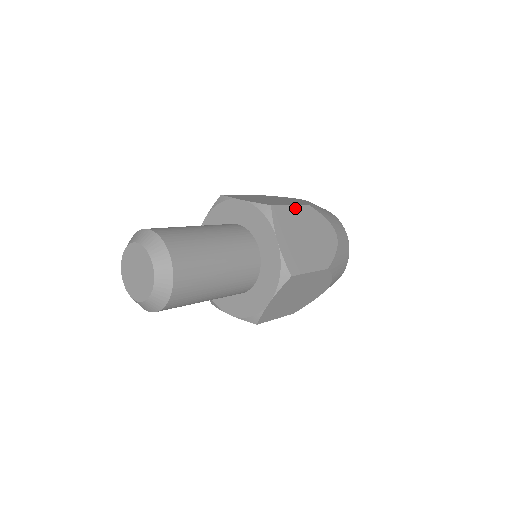
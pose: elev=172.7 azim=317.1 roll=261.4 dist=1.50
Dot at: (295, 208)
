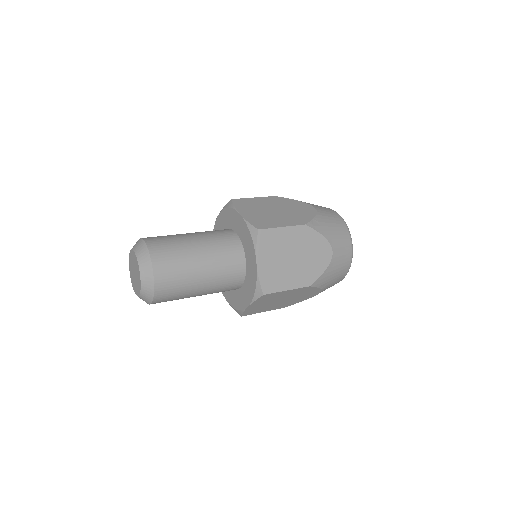
Dot at: (287, 229)
